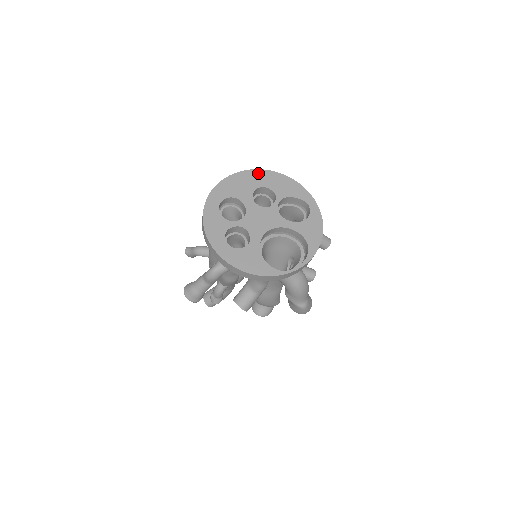
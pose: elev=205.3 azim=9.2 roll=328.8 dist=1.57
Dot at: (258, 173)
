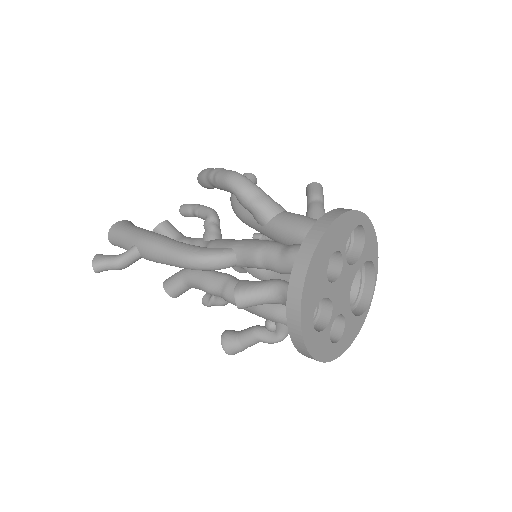
Dot at: (320, 250)
